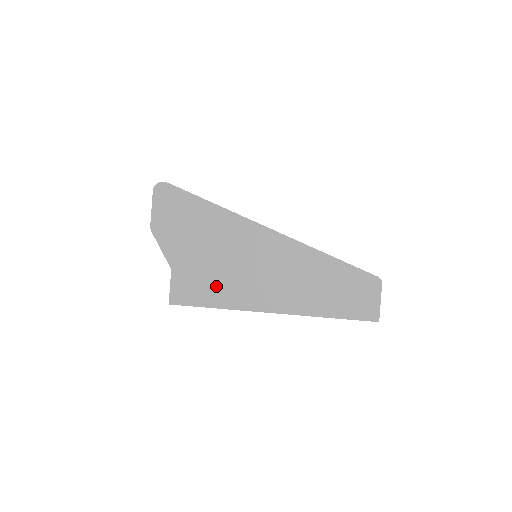
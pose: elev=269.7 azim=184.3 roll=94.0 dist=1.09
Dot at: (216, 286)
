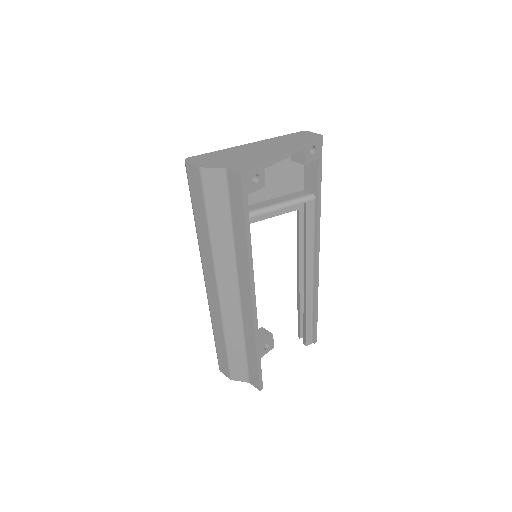
Dot at: (252, 161)
